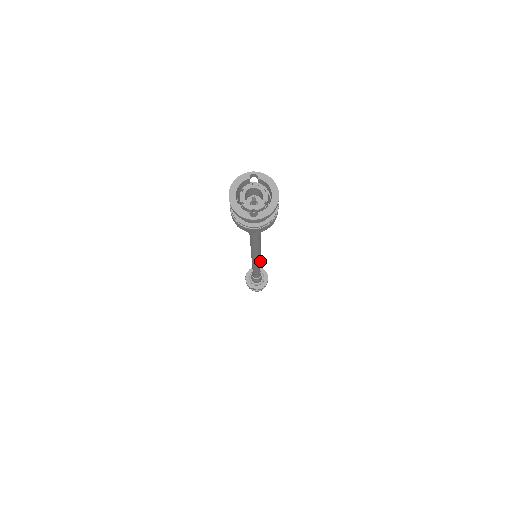
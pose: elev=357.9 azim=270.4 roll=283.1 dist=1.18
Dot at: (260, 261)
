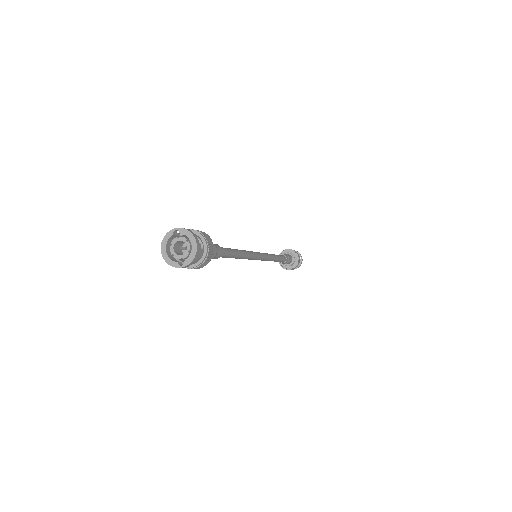
Dot at: (266, 256)
